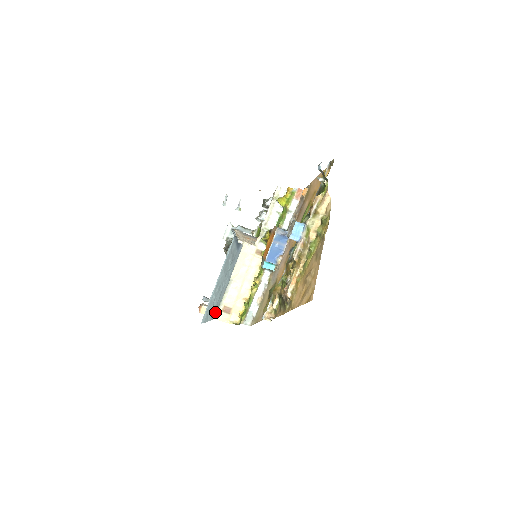
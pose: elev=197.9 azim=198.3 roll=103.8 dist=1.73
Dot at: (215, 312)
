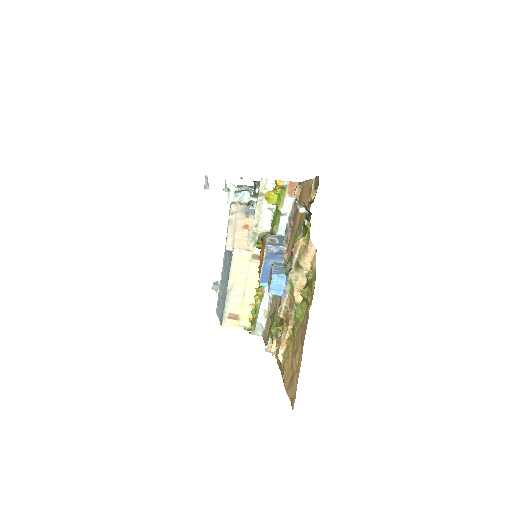
Dot at: (221, 318)
